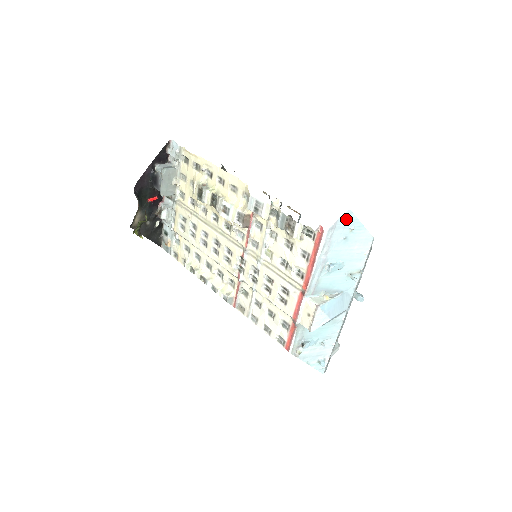
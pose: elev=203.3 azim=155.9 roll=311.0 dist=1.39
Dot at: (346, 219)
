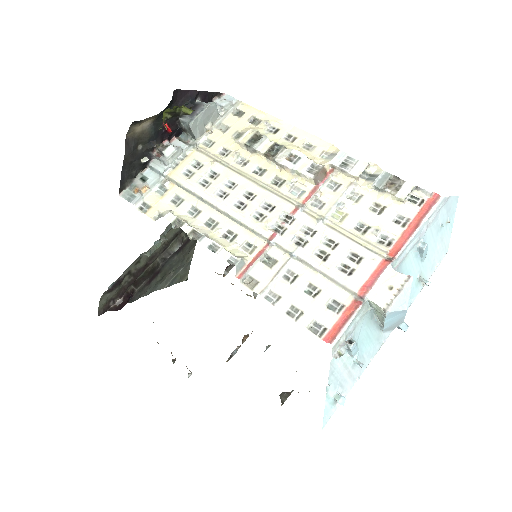
Dot at: (452, 204)
